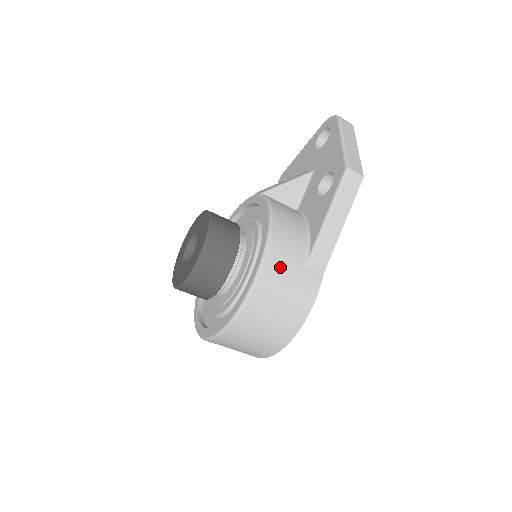
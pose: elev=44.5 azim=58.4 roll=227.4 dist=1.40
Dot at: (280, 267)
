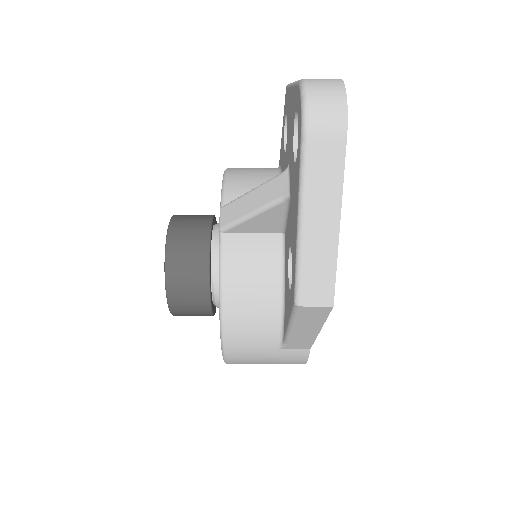
Dot at: (247, 355)
